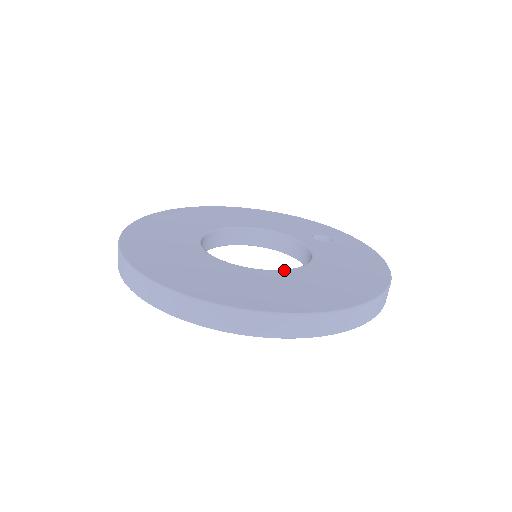
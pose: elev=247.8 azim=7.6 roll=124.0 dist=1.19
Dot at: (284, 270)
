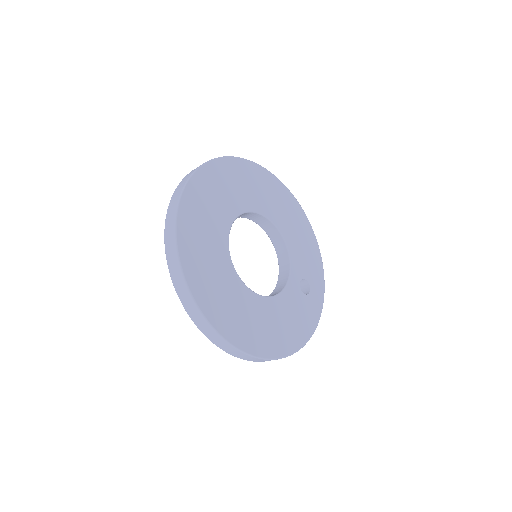
Dot at: (248, 288)
